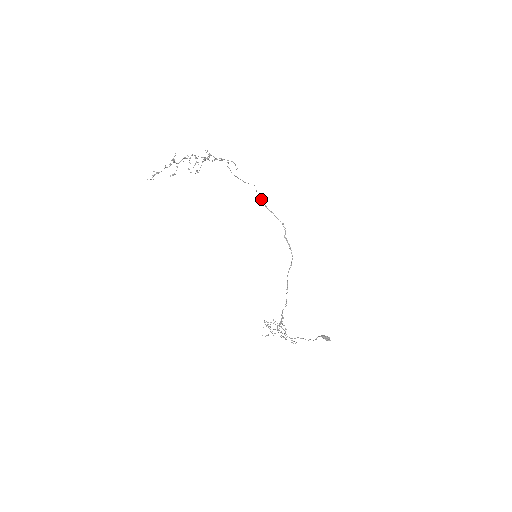
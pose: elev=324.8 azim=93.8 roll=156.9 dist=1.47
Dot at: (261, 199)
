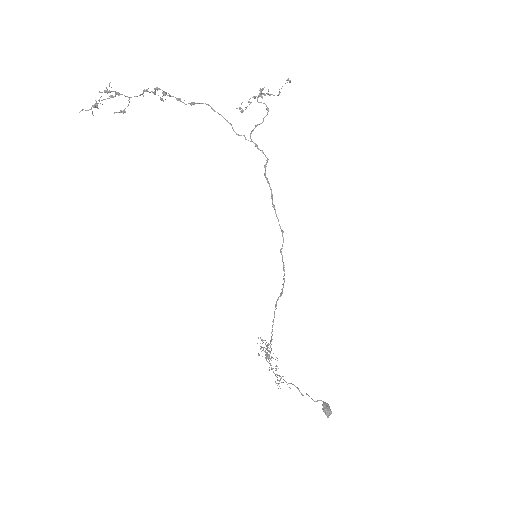
Dot at: (267, 182)
